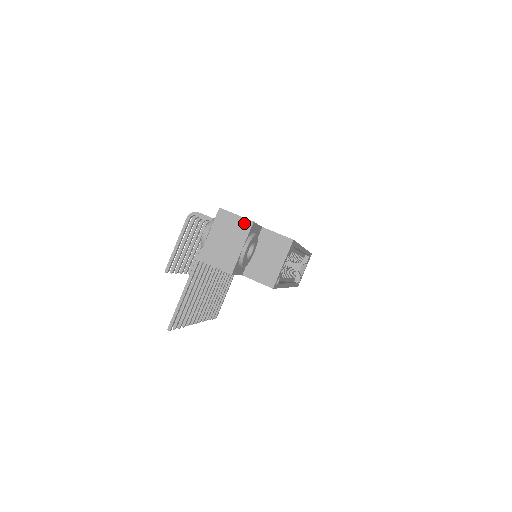
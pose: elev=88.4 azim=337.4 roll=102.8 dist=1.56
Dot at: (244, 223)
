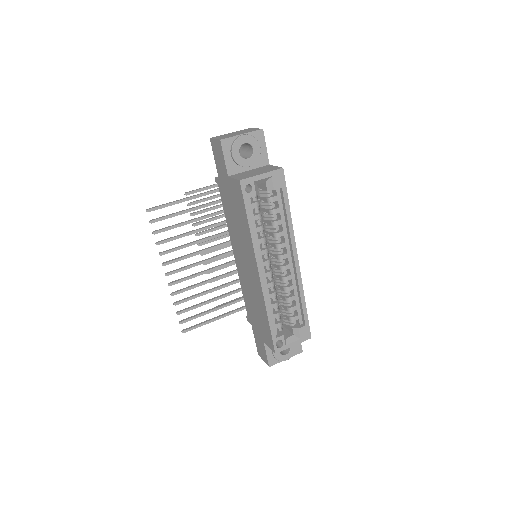
Dot at: (257, 129)
